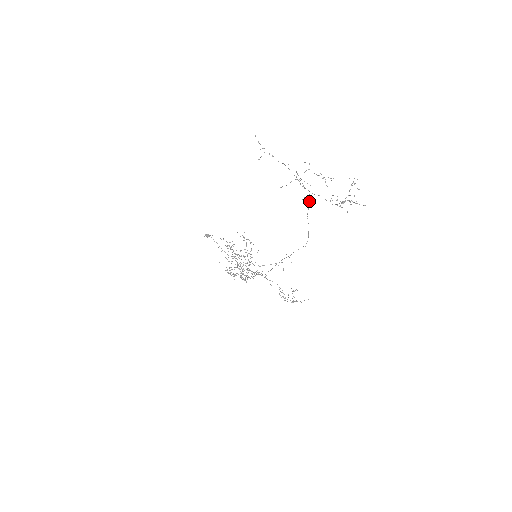
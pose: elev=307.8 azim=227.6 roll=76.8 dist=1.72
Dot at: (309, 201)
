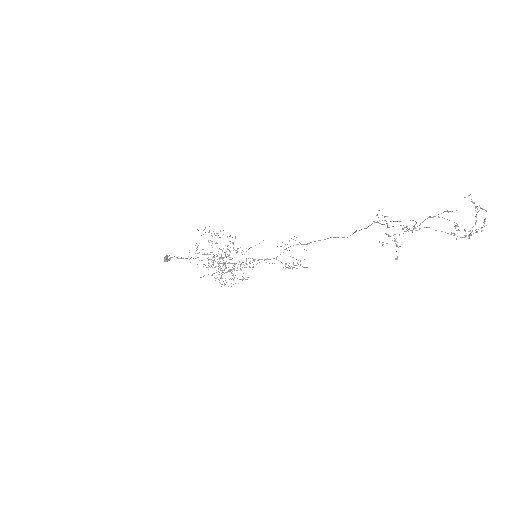
Dot at: occluded
